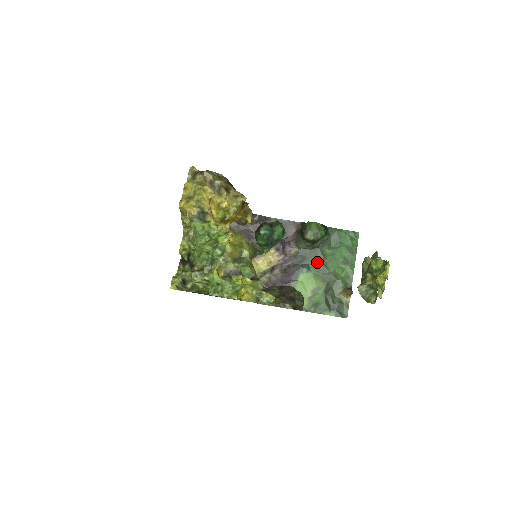
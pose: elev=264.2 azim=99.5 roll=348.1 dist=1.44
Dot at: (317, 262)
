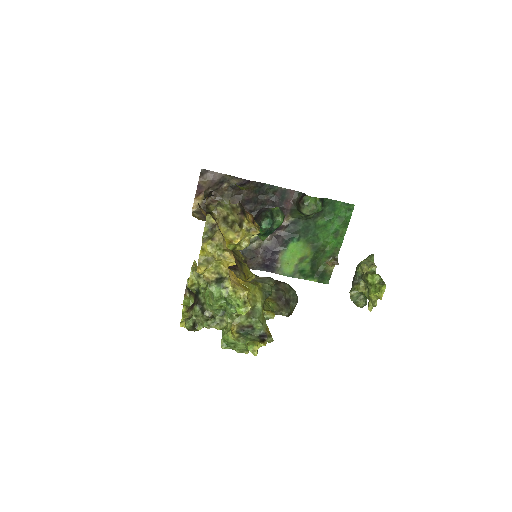
Dot at: (308, 232)
